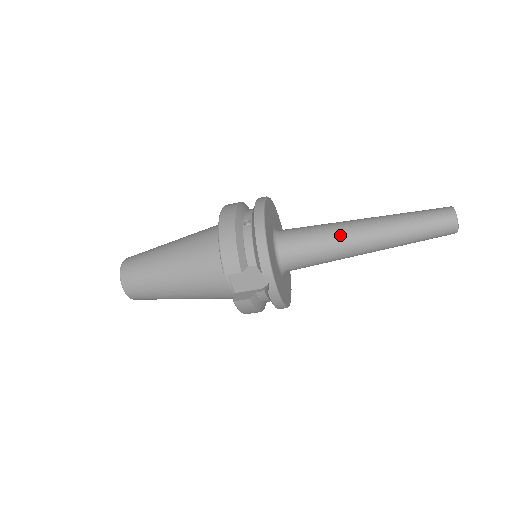
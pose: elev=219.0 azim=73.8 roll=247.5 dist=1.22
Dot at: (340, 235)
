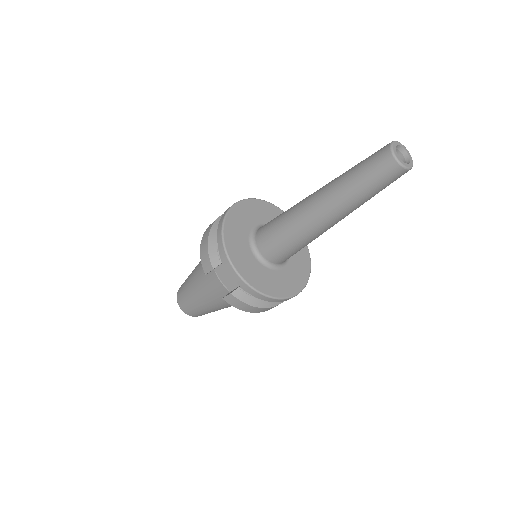
Dot at: (295, 212)
